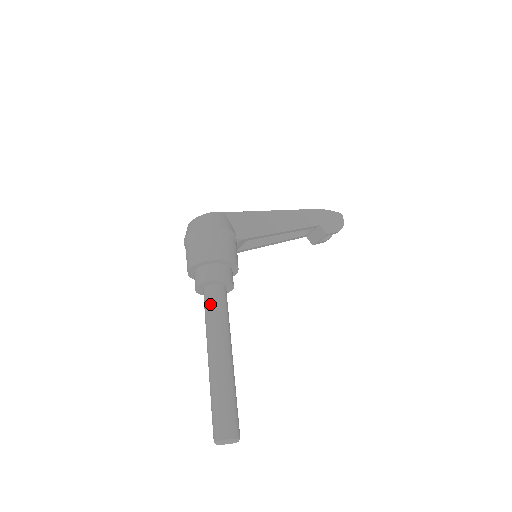
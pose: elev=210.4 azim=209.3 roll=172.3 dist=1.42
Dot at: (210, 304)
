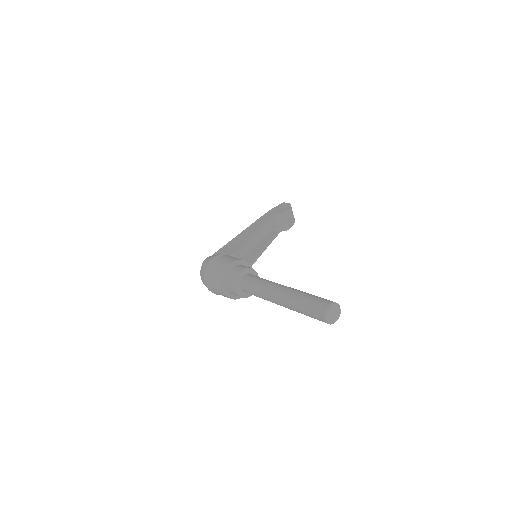
Dot at: (249, 286)
